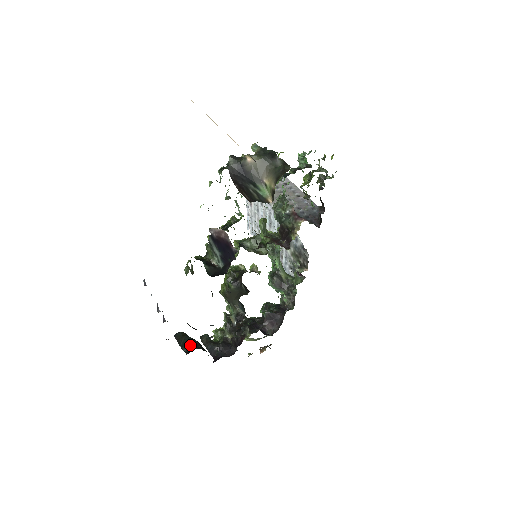
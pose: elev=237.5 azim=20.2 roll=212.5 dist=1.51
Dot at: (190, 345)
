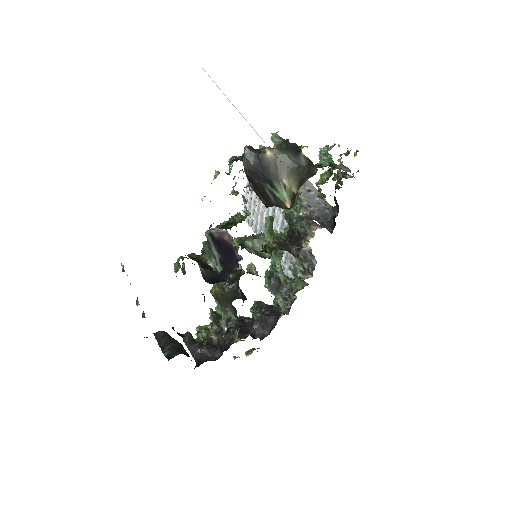
Dot at: (172, 348)
